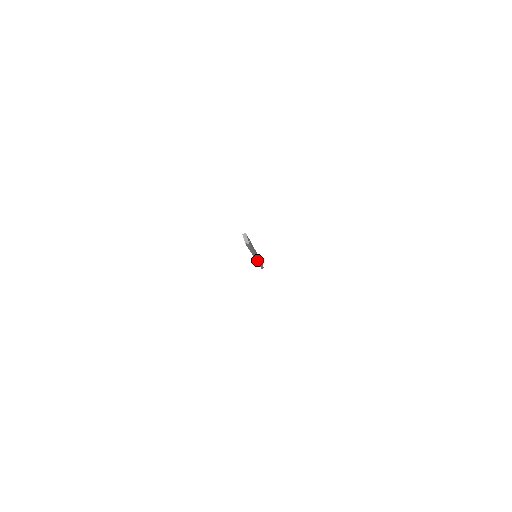
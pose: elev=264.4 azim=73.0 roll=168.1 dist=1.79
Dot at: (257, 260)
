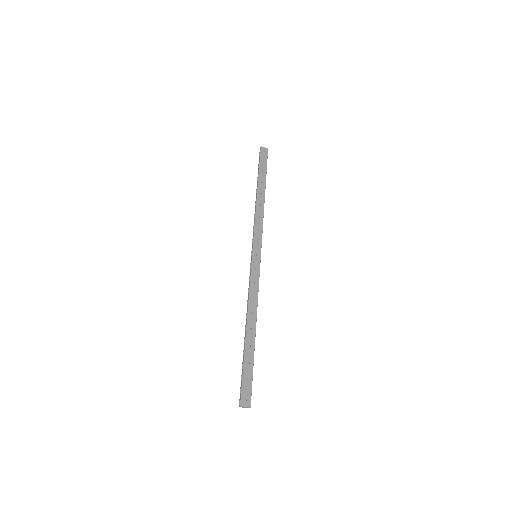
Dot at: (260, 249)
